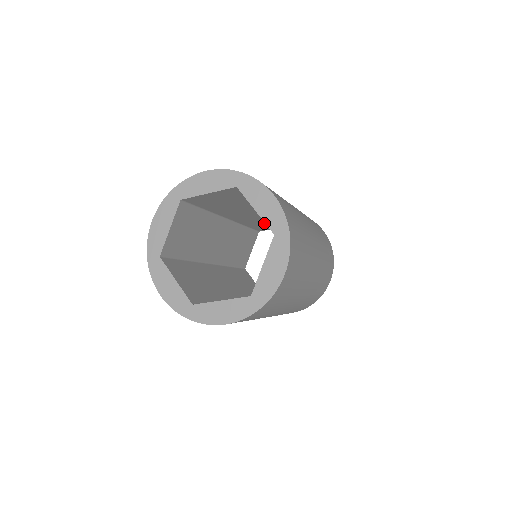
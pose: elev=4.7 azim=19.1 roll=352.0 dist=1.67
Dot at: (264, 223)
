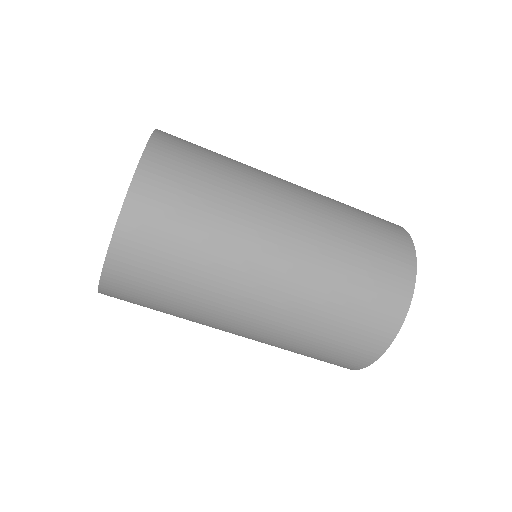
Dot at: occluded
